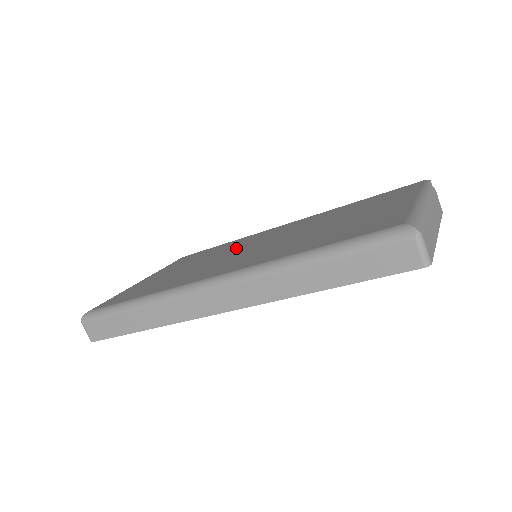
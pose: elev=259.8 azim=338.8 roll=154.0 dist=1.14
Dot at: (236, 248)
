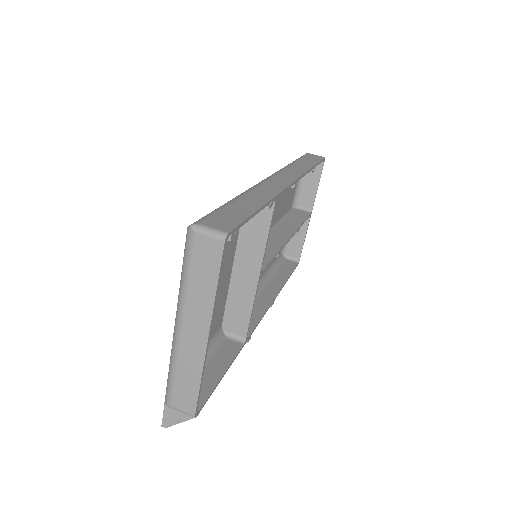
Dot at: occluded
